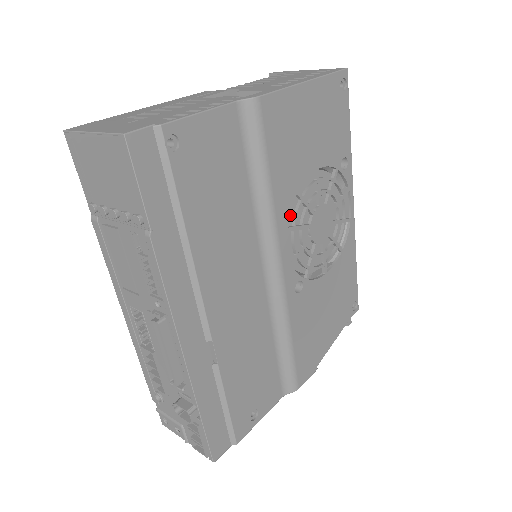
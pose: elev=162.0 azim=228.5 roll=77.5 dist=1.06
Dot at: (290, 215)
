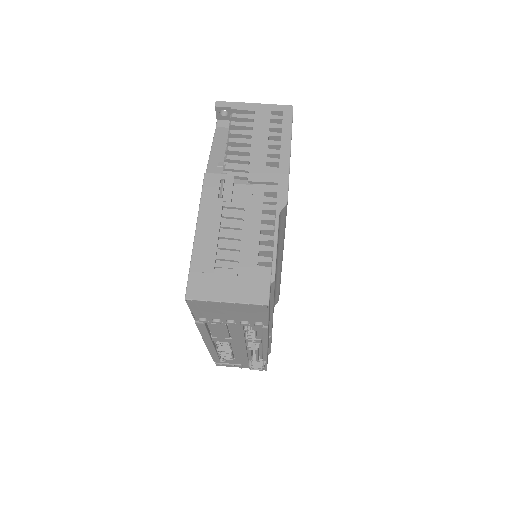
Dot at: occluded
